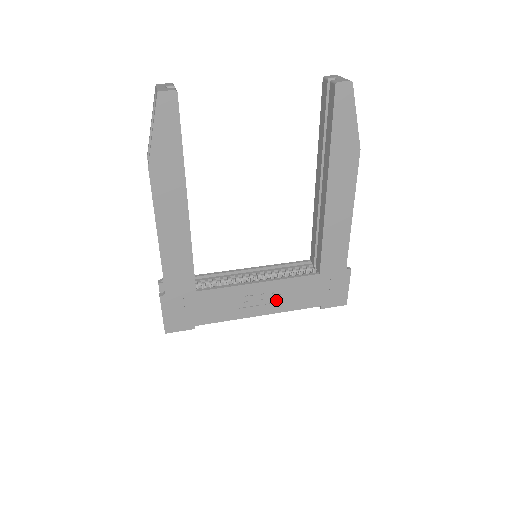
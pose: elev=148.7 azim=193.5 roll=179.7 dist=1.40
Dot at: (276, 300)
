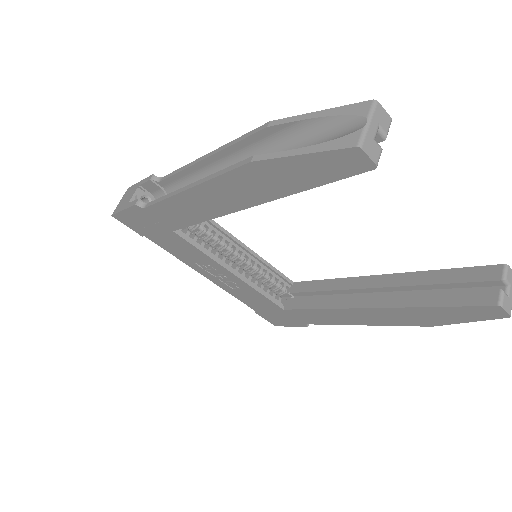
Dot at: (231, 285)
